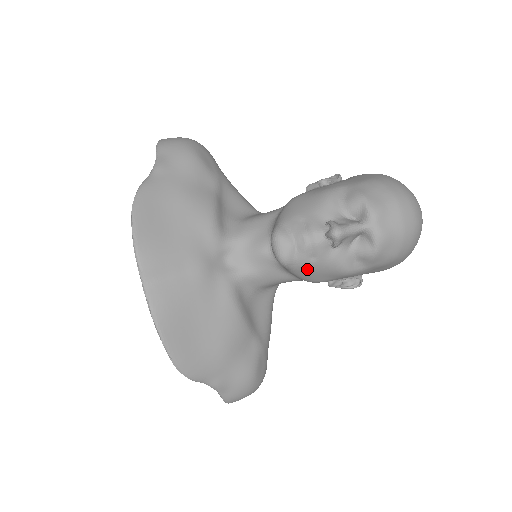
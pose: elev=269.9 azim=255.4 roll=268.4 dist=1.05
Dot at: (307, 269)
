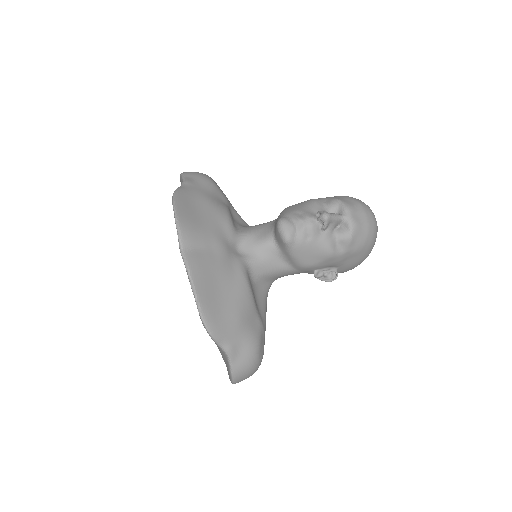
Dot at: (303, 248)
